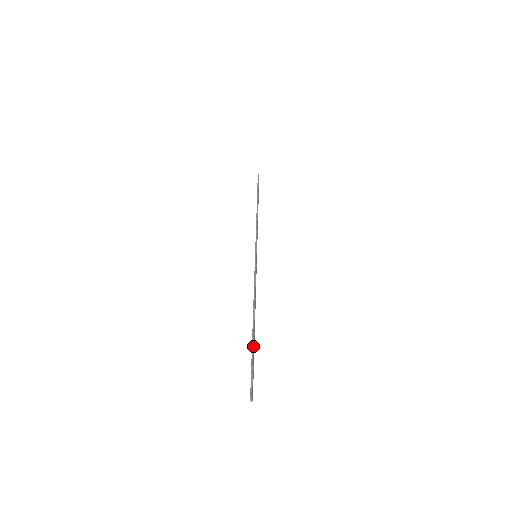
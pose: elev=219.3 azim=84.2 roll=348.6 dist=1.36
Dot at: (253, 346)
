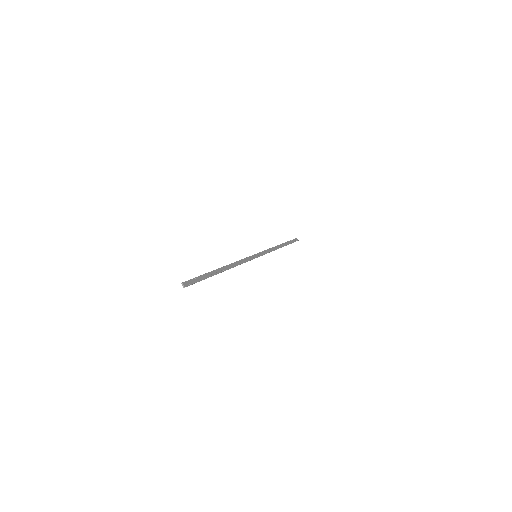
Dot at: (208, 272)
